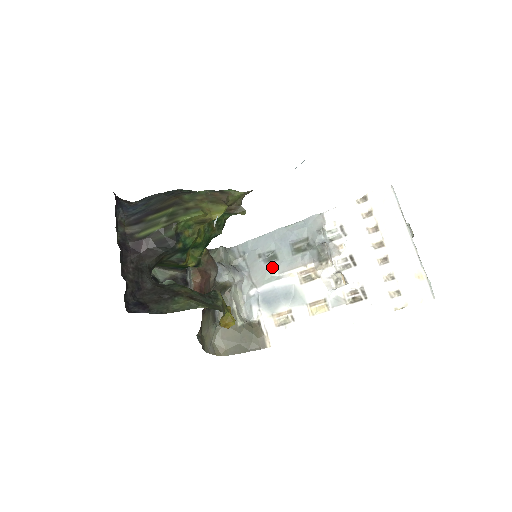
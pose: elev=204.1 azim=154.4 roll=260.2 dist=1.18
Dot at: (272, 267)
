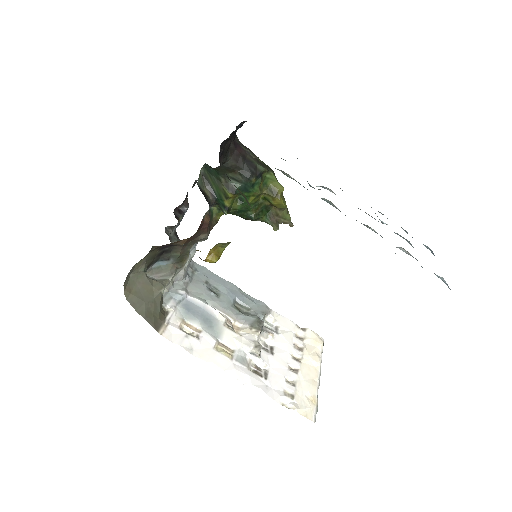
Dot at: (211, 296)
